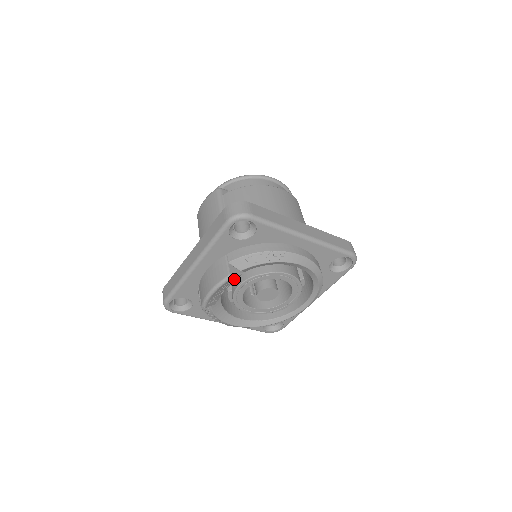
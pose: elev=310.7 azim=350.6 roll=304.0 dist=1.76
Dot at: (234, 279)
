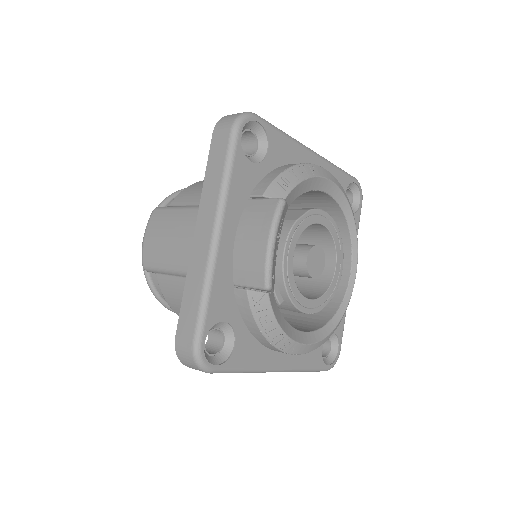
Dot at: (283, 218)
